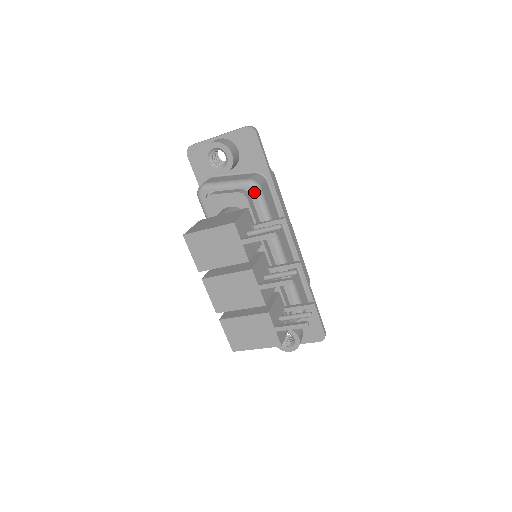
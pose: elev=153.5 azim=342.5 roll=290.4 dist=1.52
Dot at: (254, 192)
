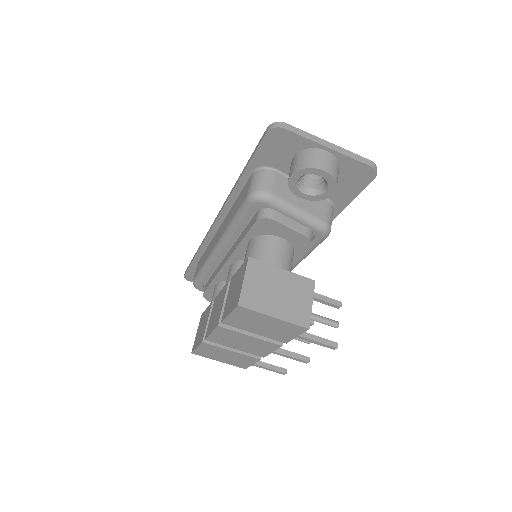
Dot at: (320, 238)
